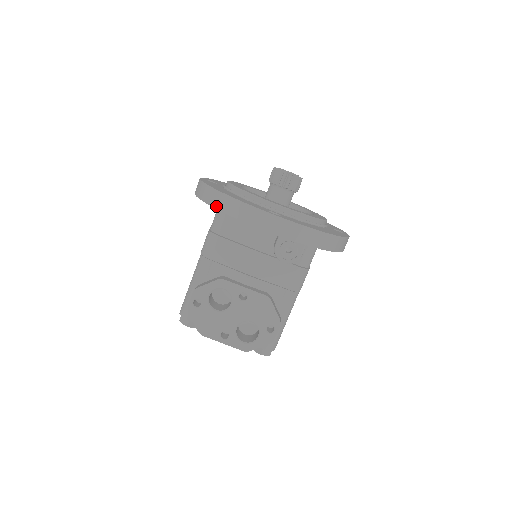
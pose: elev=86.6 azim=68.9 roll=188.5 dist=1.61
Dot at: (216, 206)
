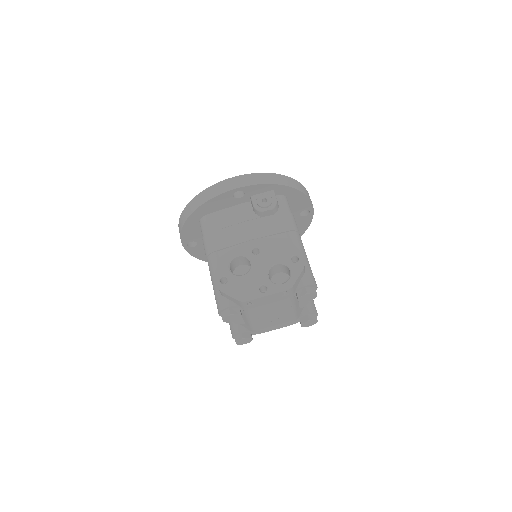
Dot at: (194, 209)
